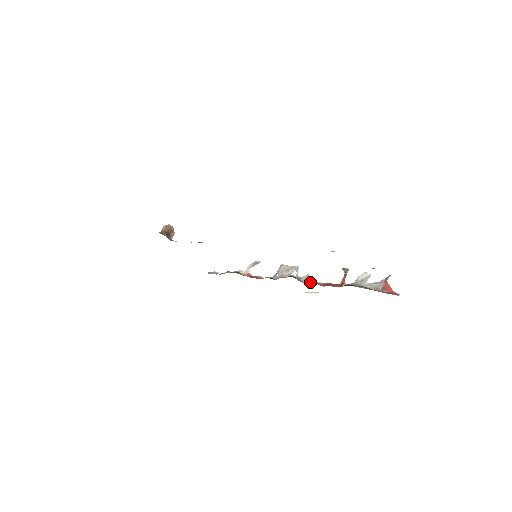
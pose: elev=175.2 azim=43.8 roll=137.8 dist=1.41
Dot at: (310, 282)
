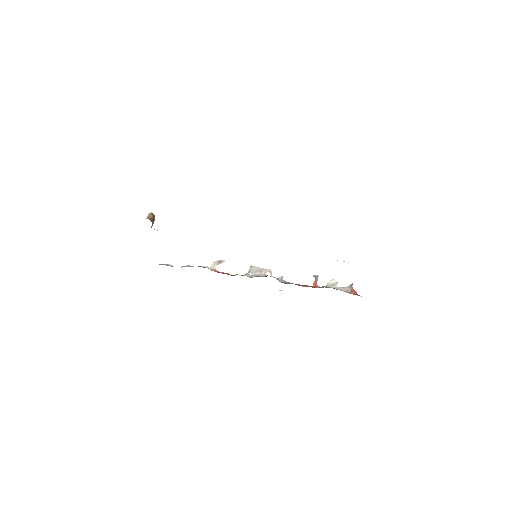
Dot at: (286, 282)
